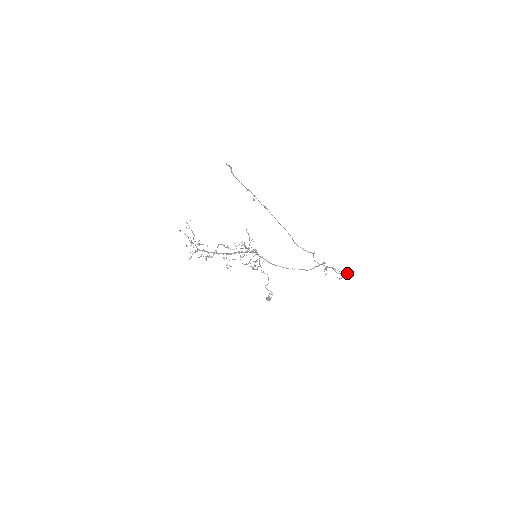
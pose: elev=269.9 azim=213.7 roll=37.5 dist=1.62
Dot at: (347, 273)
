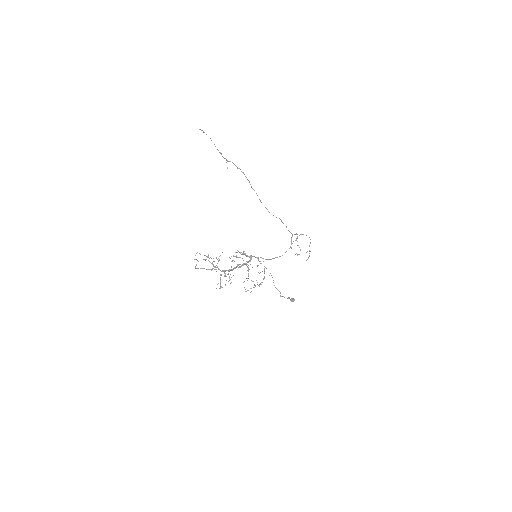
Dot at: occluded
